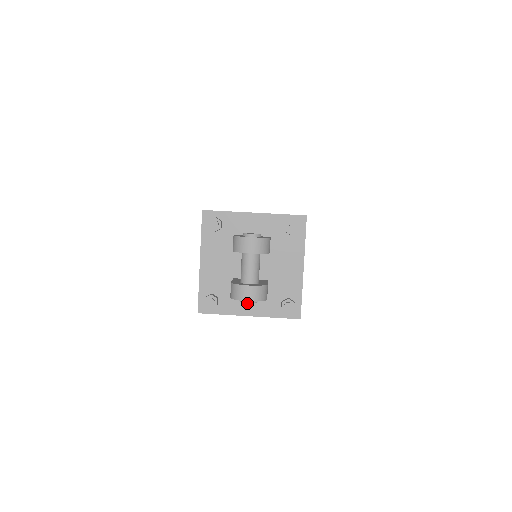
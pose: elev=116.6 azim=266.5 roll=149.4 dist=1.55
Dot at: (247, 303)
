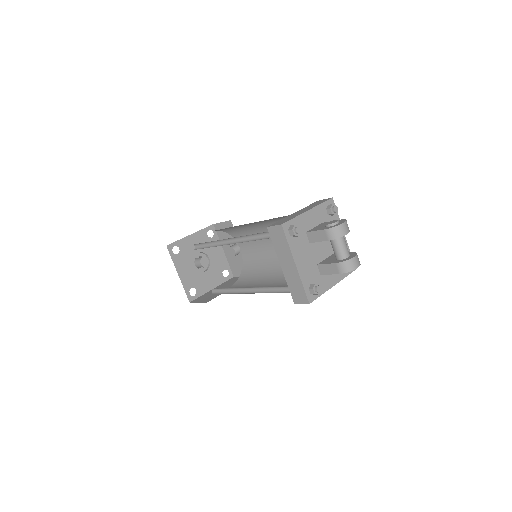
Dot at: (330, 277)
